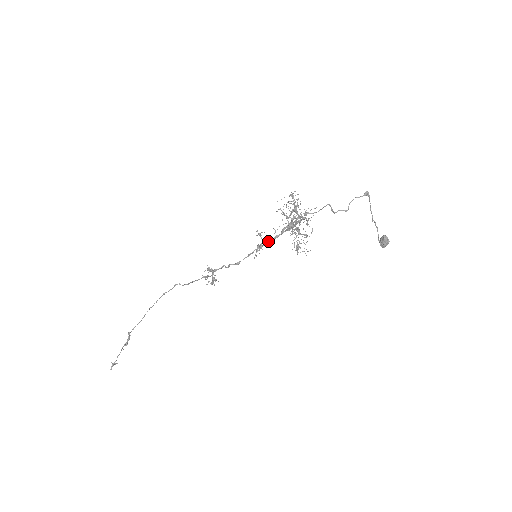
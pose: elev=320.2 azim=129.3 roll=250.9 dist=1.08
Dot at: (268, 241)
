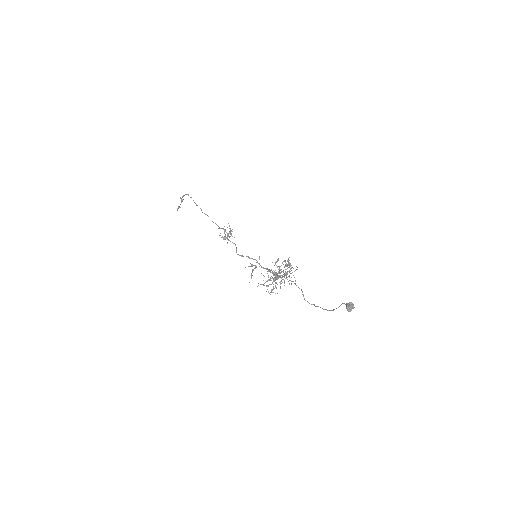
Dot at: (261, 267)
